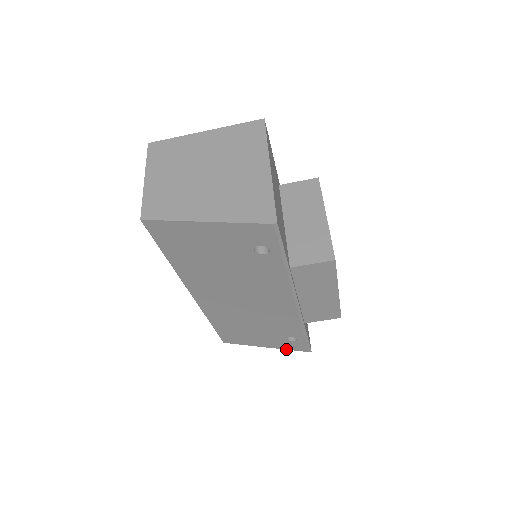
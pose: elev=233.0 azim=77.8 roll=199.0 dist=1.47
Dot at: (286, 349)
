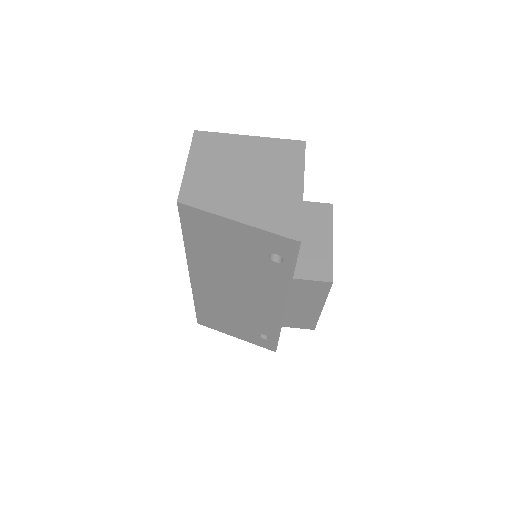
Dot at: (254, 343)
